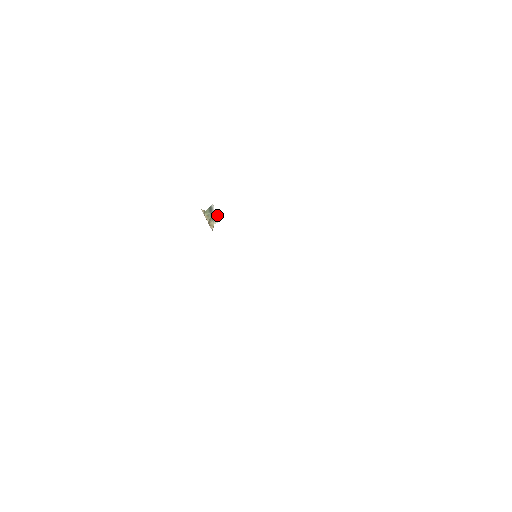
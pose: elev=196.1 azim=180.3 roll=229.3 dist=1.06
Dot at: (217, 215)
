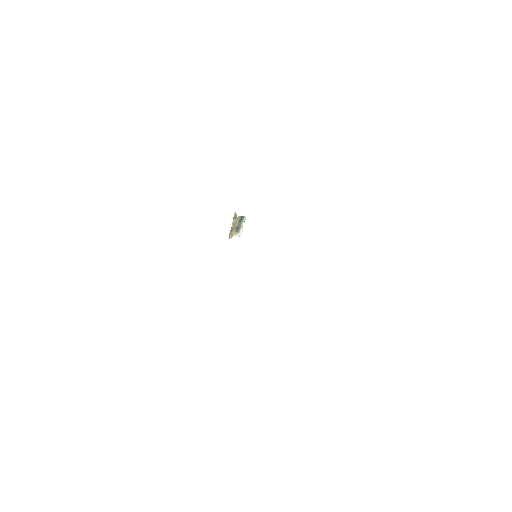
Dot at: (242, 230)
